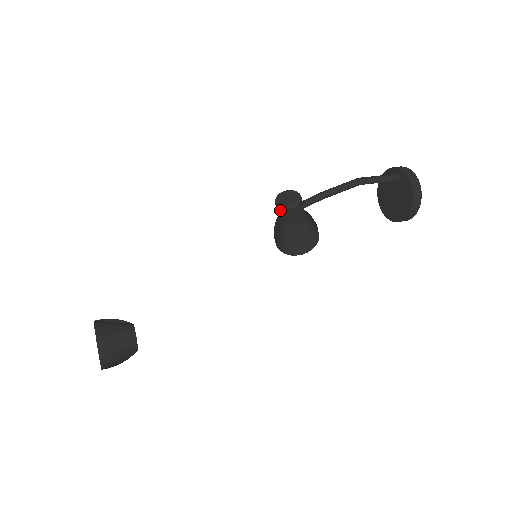
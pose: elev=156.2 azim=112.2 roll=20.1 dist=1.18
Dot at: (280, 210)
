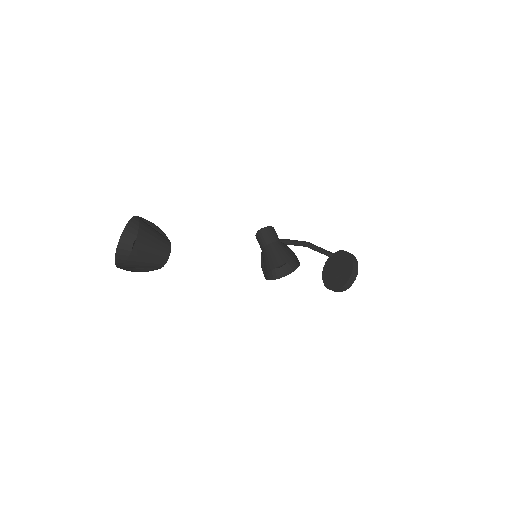
Dot at: (262, 231)
